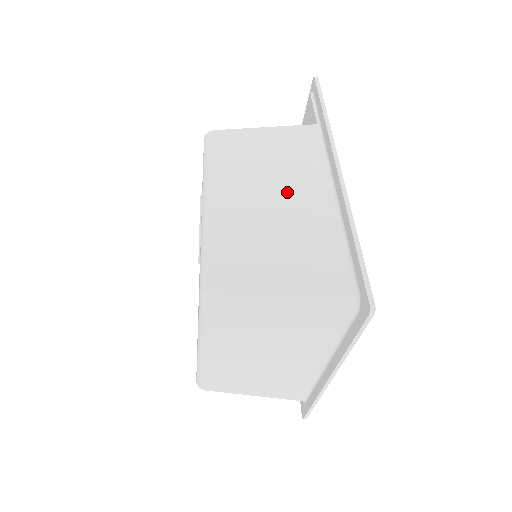
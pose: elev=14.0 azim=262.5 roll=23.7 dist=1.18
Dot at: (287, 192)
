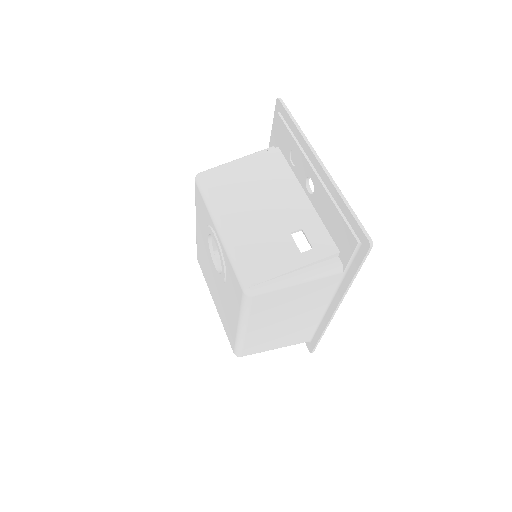
Dot at: (296, 317)
